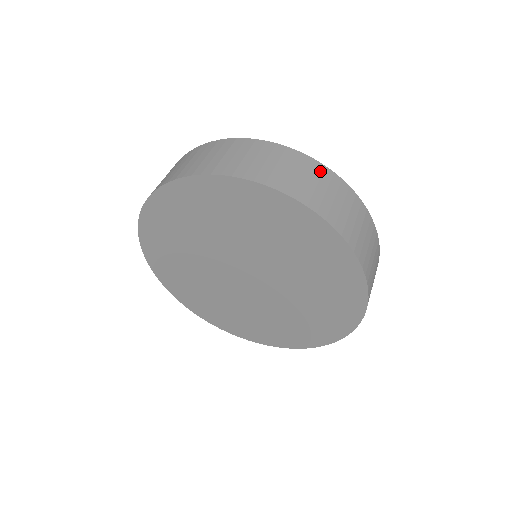
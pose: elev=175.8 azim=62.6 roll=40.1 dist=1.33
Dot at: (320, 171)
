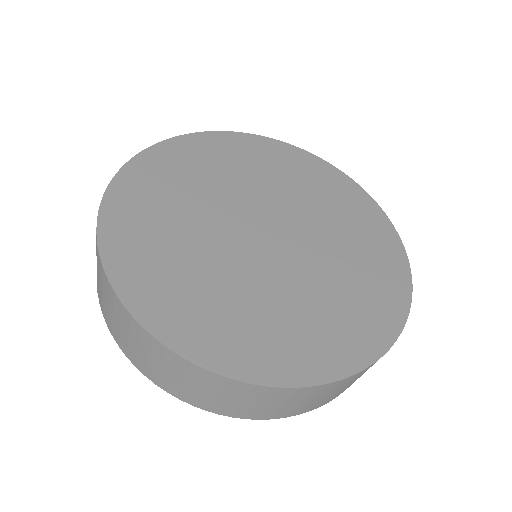
Dot at: (230, 387)
